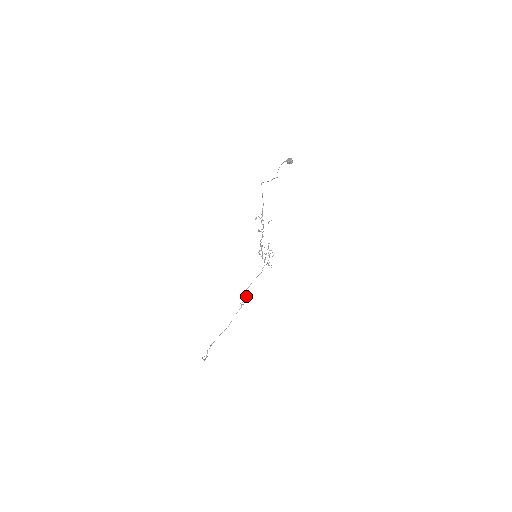
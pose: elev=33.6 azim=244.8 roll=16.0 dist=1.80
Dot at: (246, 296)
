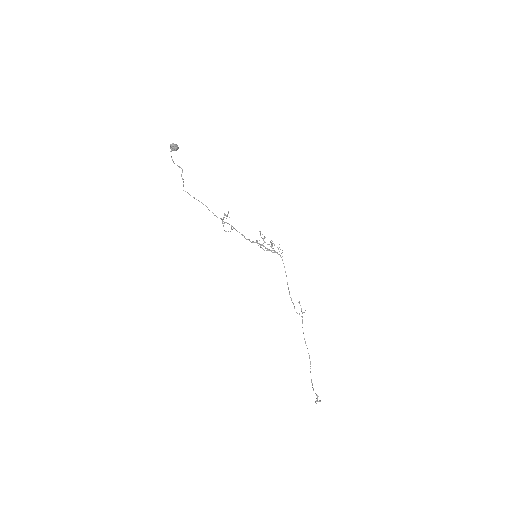
Dot at: occluded
